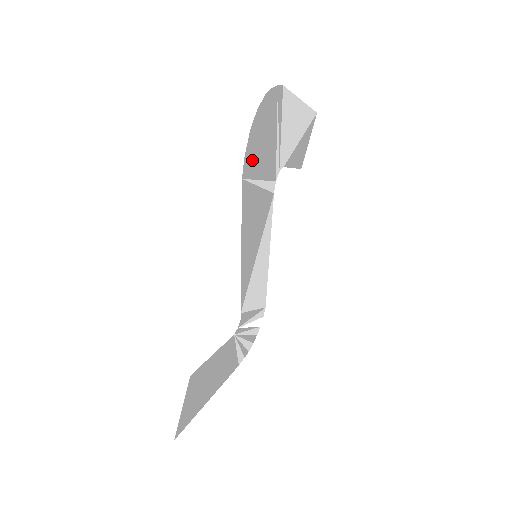
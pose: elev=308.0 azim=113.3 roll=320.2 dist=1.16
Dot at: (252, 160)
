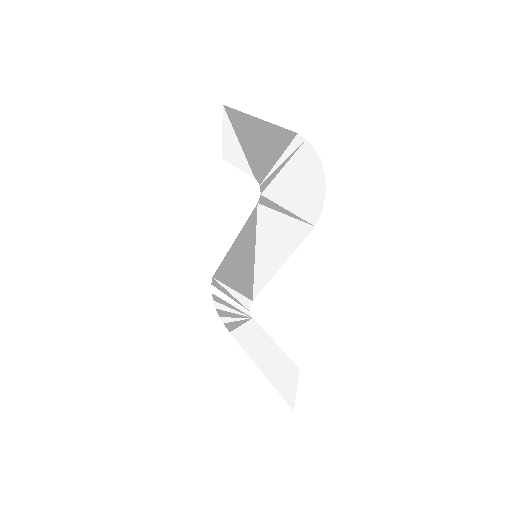
Dot at: (308, 207)
